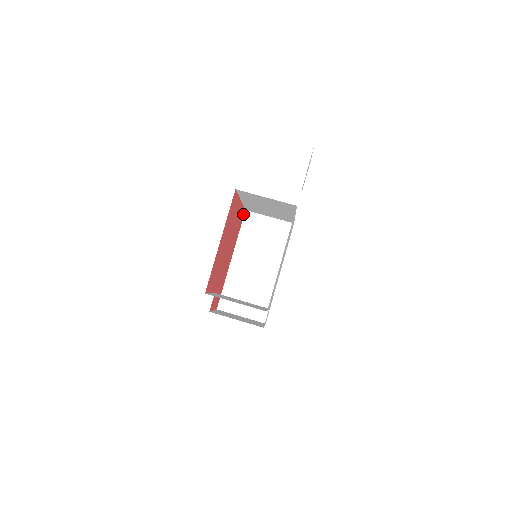
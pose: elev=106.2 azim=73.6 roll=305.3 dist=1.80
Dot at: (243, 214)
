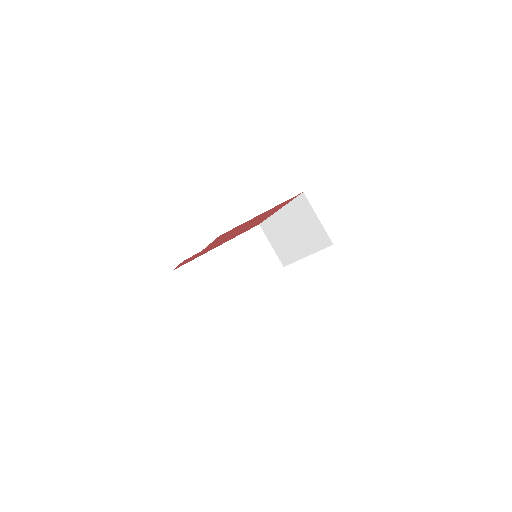
Dot at: (257, 224)
